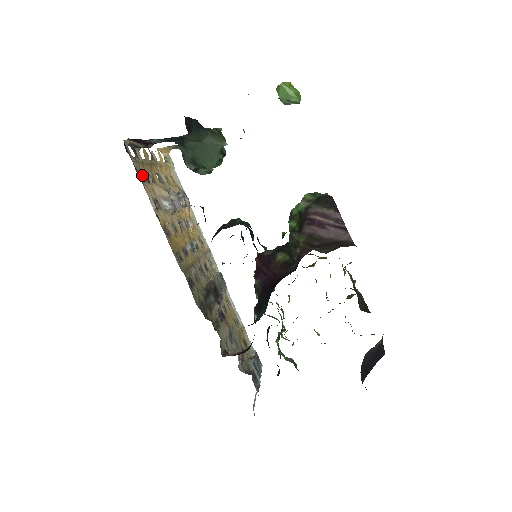
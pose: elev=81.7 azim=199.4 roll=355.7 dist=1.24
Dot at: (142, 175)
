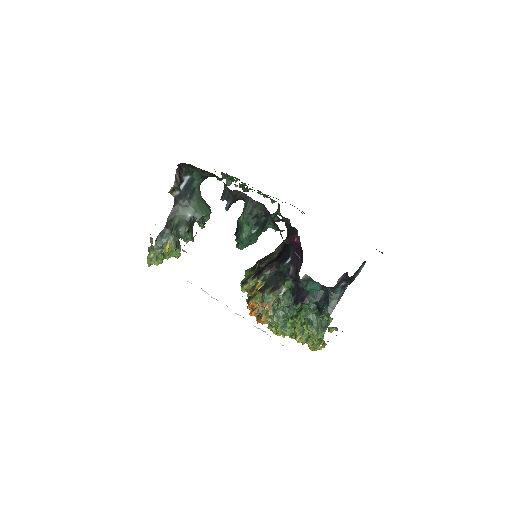
Dot at: occluded
